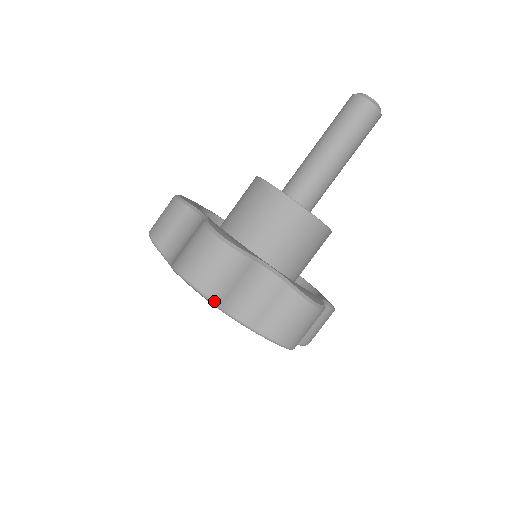
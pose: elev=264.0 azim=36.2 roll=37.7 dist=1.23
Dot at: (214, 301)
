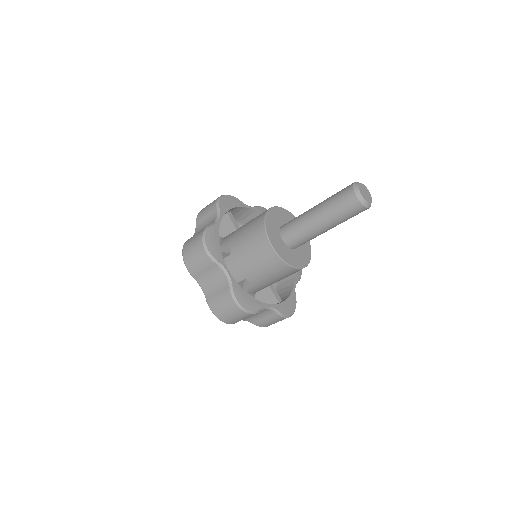
Dot at: occluded
